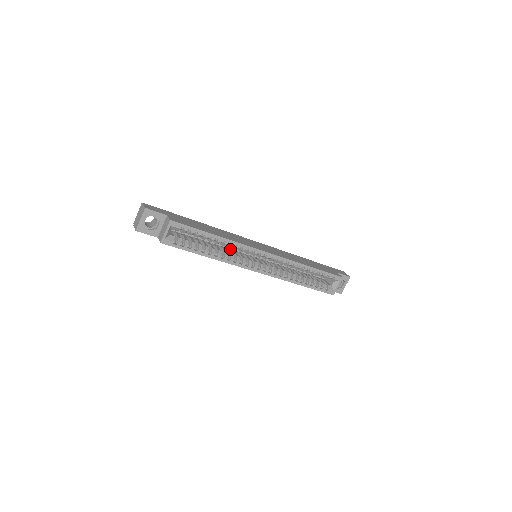
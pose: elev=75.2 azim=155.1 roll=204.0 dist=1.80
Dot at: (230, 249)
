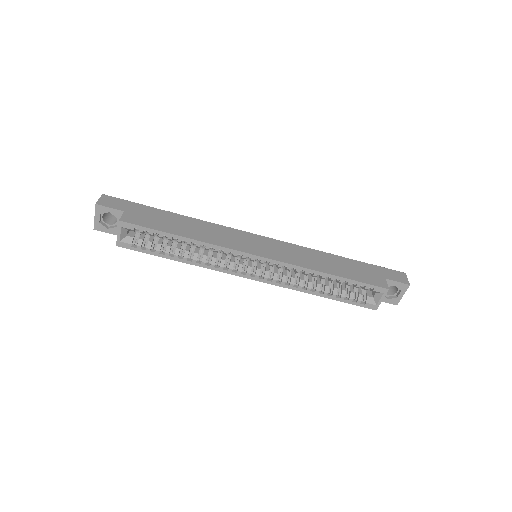
Dot at: occluded
